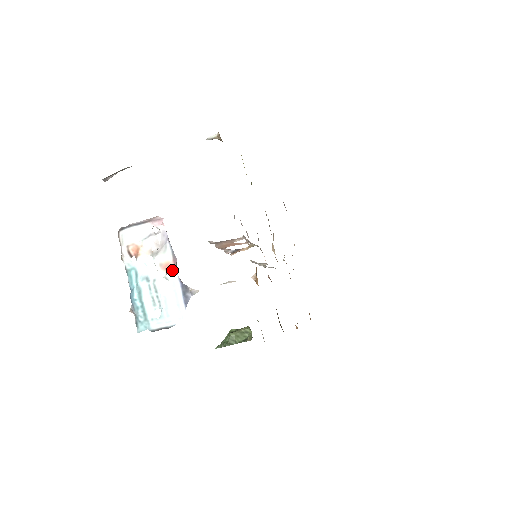
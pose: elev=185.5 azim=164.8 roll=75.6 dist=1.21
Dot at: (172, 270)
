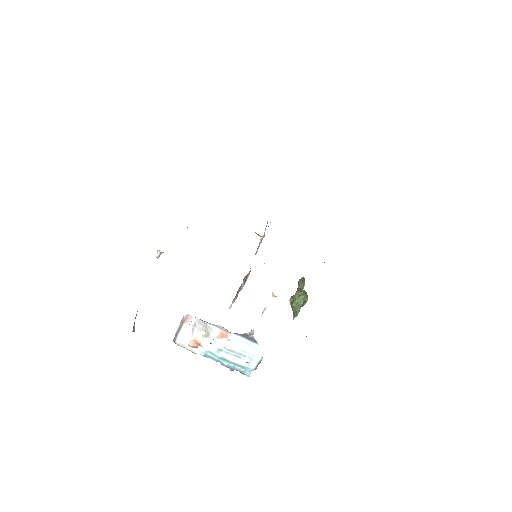
Dot at: (227, 334)
